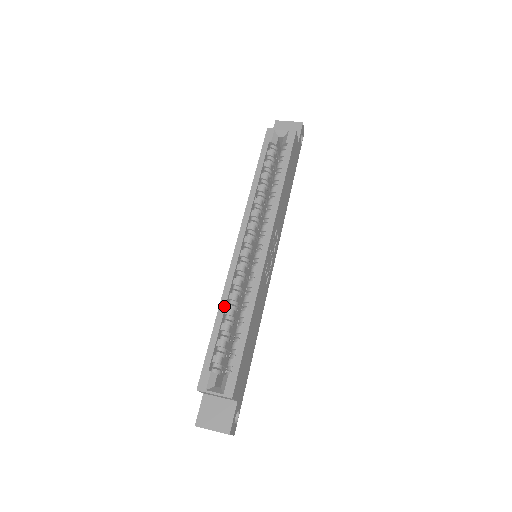
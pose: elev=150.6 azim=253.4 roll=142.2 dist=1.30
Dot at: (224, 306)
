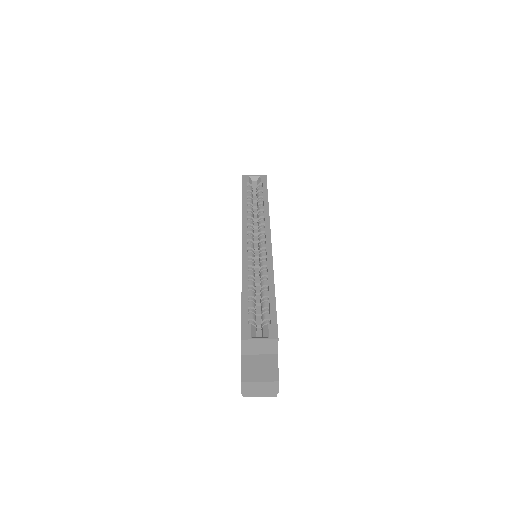
Dot at: (246, 278)
